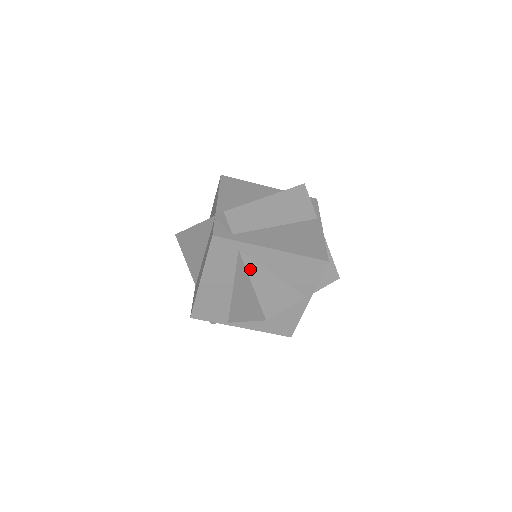
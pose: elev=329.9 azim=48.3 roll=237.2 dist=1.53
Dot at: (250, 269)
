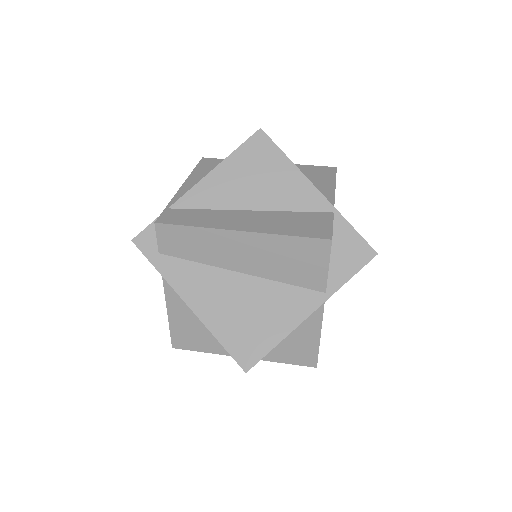
Dot at: (171, 297)
